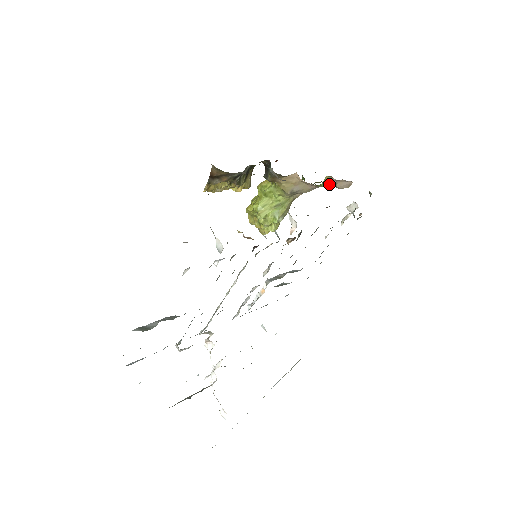
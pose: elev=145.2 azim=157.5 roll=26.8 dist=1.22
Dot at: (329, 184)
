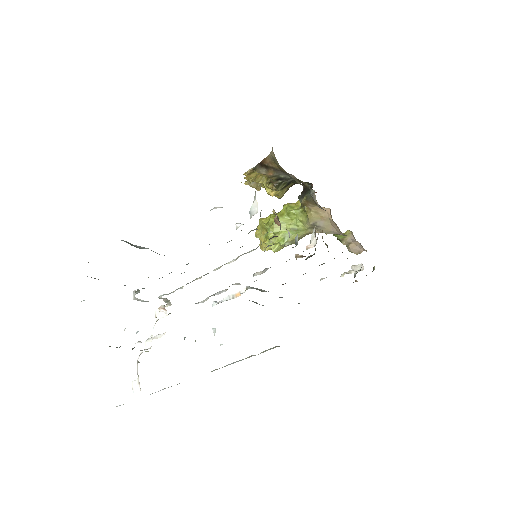
Dot at: (345, 239)
